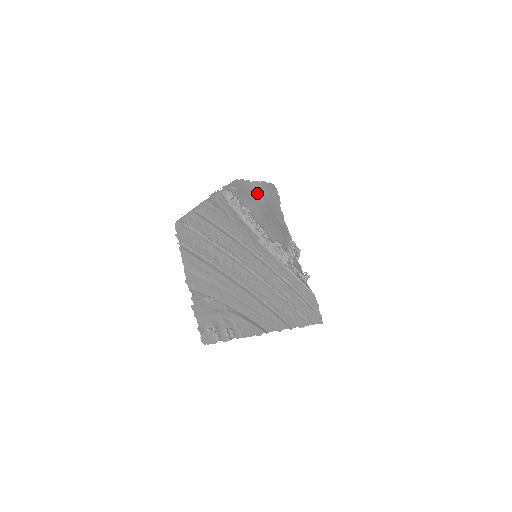
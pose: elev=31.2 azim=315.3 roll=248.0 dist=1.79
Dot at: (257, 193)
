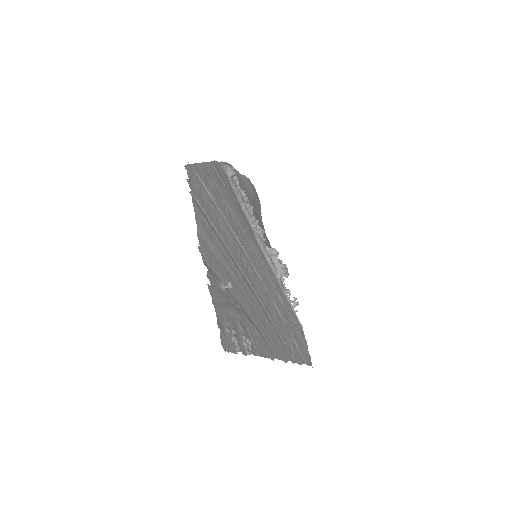
Dot at: (247, 188)
